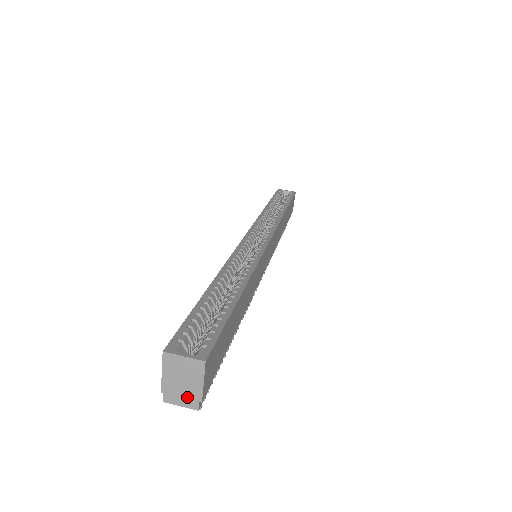
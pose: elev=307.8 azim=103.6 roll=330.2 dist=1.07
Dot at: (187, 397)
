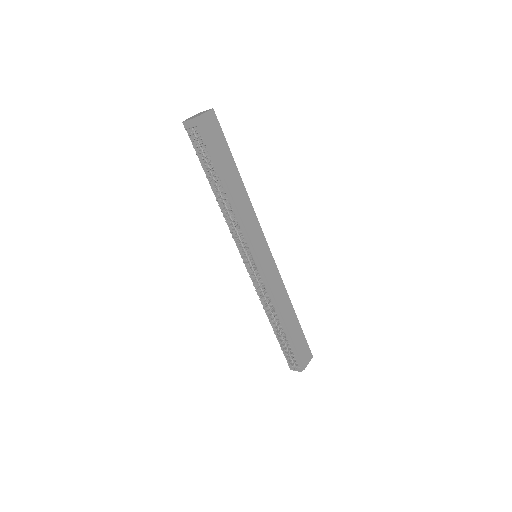
Dot at: (194, 117)
